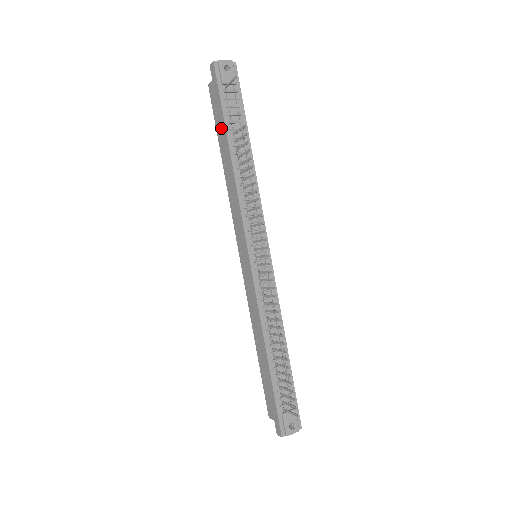
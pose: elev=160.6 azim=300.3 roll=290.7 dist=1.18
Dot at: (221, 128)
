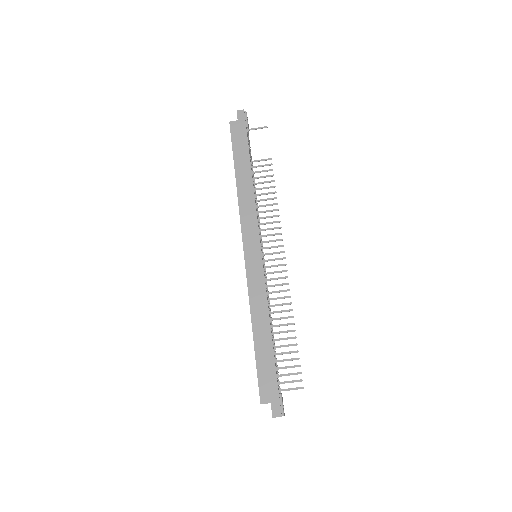
Dot at: (242, 153)
